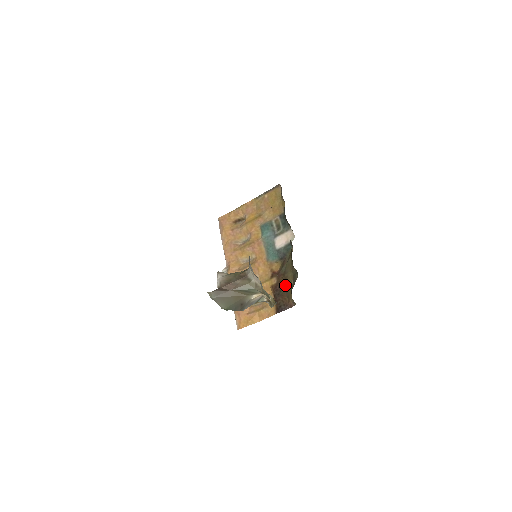
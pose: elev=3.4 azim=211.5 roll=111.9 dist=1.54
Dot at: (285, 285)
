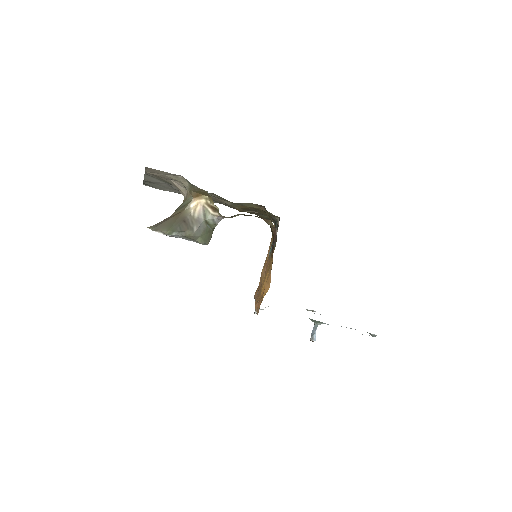
Dot at: (272, 235)
